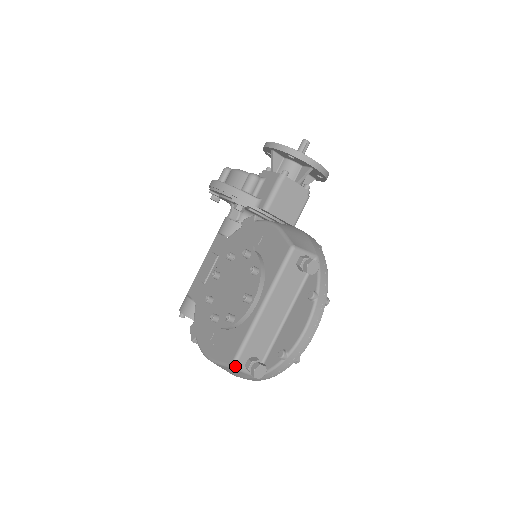
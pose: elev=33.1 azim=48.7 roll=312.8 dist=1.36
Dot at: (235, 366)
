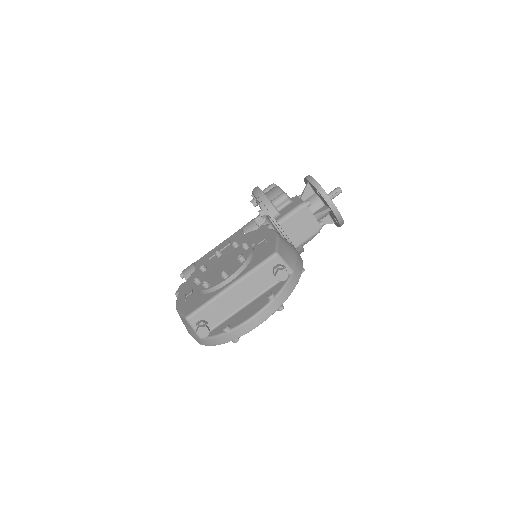
Dot at: (188, 319)
